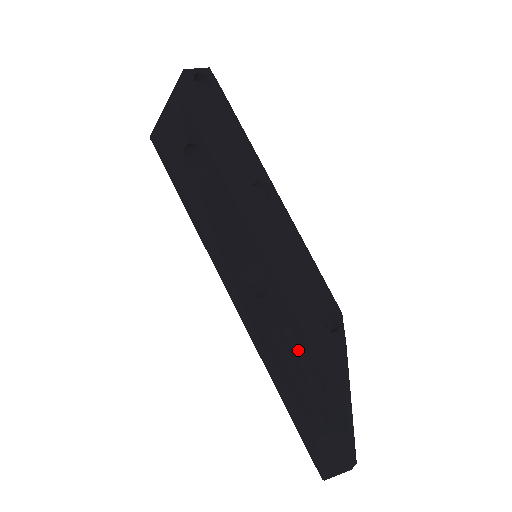
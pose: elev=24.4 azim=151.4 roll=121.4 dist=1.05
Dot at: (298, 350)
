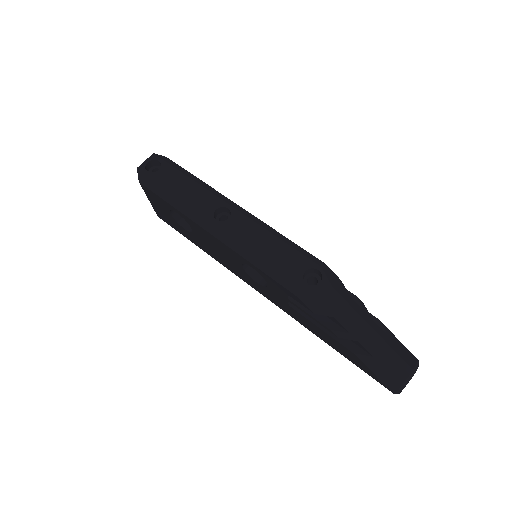
Dot at: occluded
